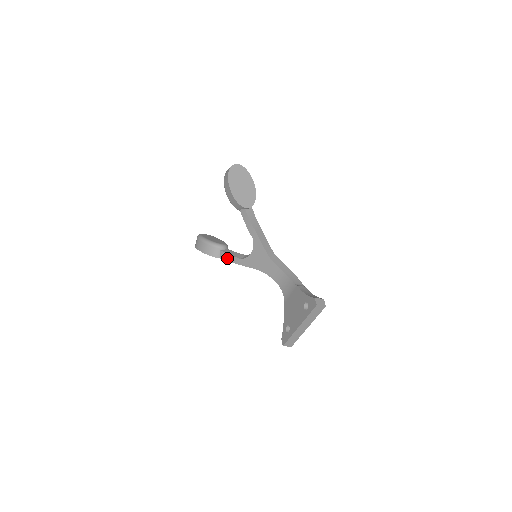
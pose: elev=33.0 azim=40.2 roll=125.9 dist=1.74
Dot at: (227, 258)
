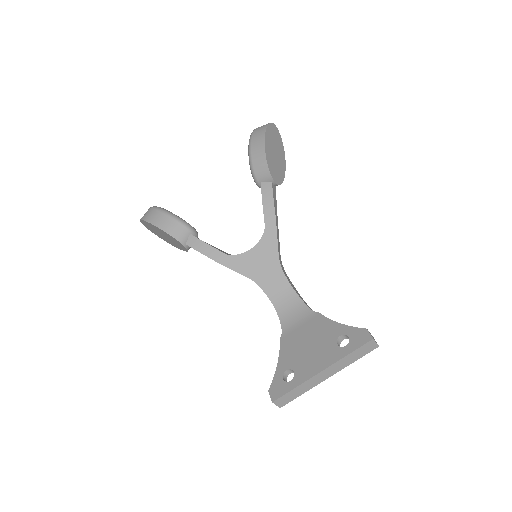
Dot at: (200, 248)
